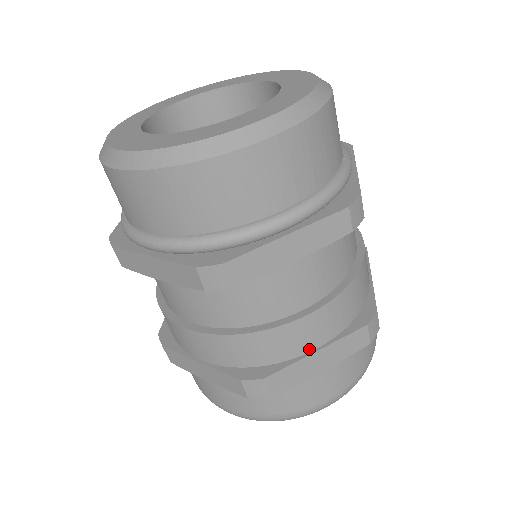
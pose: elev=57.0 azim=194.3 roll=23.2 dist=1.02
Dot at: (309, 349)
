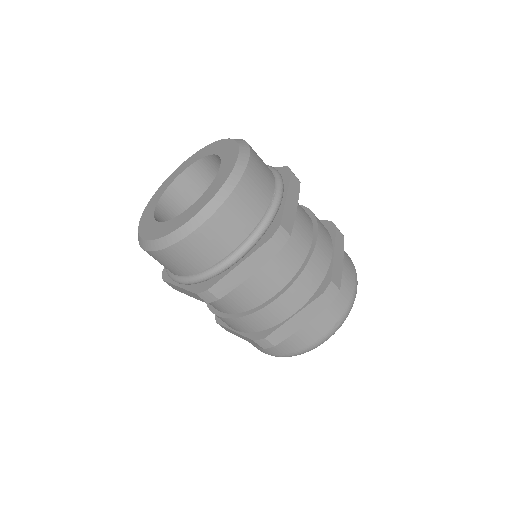
Dot at: (288, 316)
